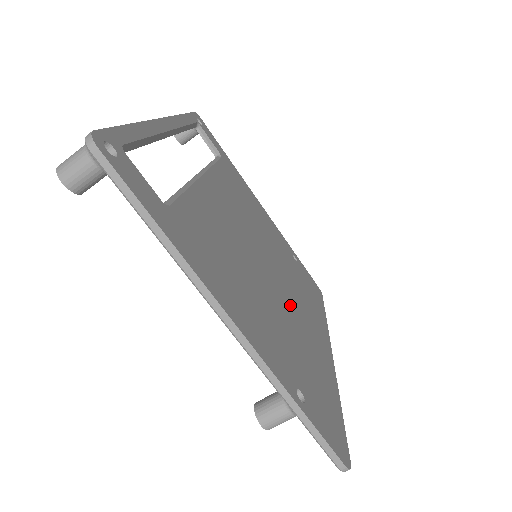
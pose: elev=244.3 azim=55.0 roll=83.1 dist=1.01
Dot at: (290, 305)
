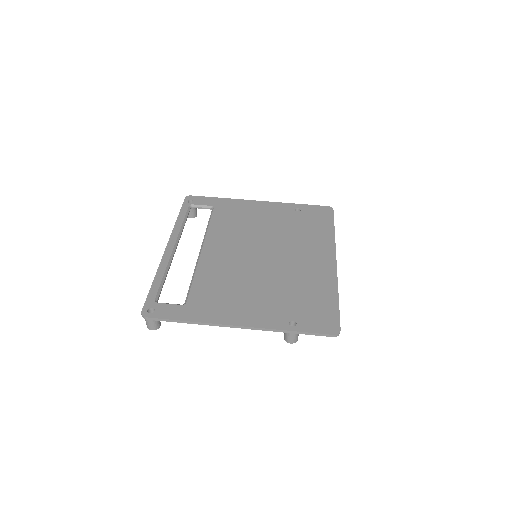
Dot at: (287, 265)
